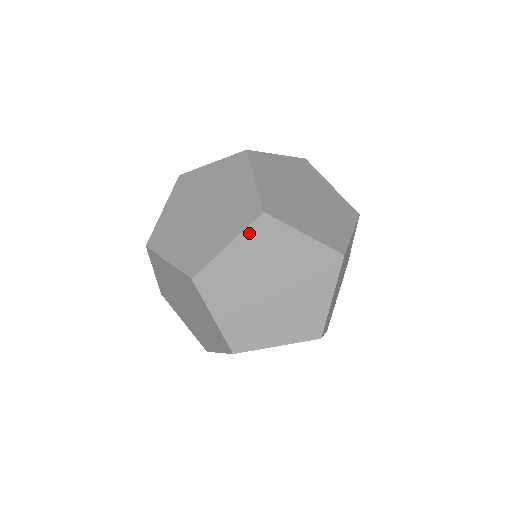
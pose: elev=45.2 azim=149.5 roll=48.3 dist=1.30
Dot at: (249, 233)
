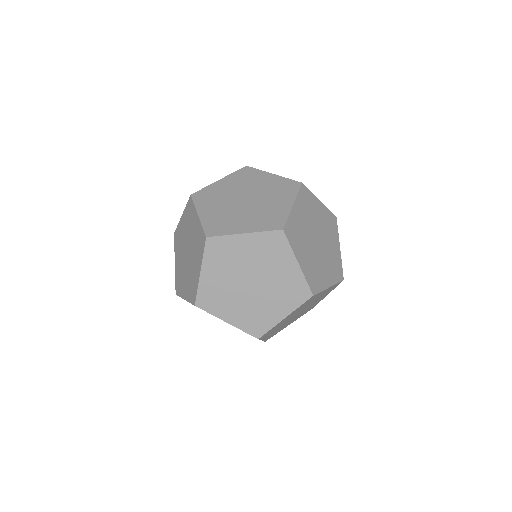
Dot at: occluded
